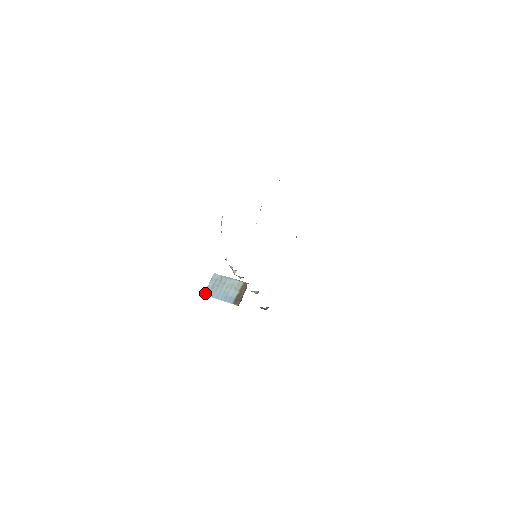
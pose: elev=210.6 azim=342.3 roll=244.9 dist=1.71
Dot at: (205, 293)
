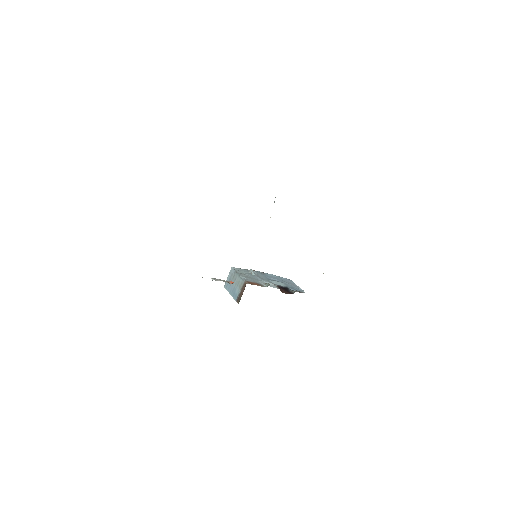
Dot at: (224, 286)
